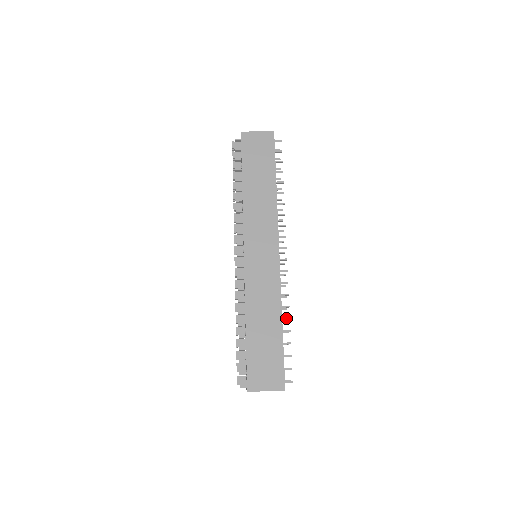
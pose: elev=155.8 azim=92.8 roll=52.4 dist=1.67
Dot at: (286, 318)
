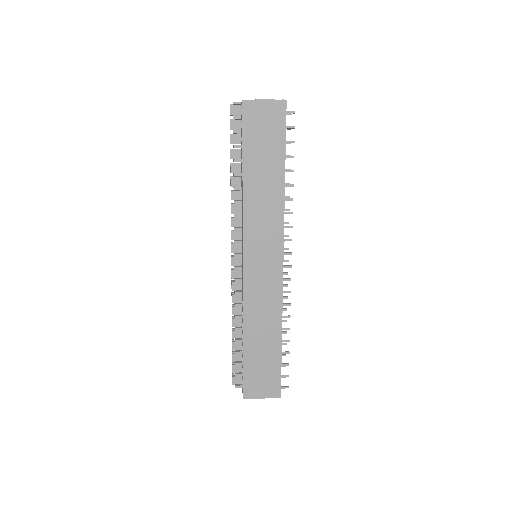
Dot at: (286, 329)
